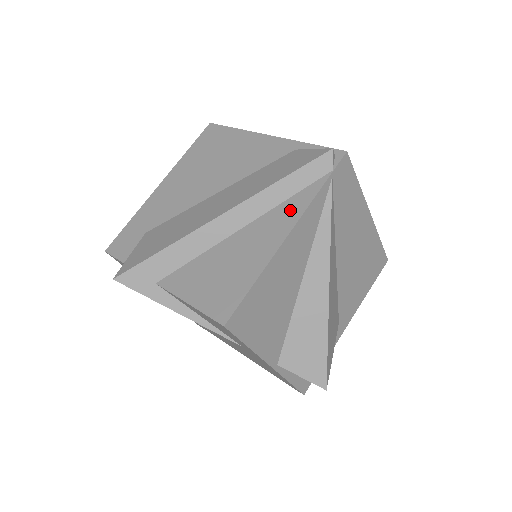
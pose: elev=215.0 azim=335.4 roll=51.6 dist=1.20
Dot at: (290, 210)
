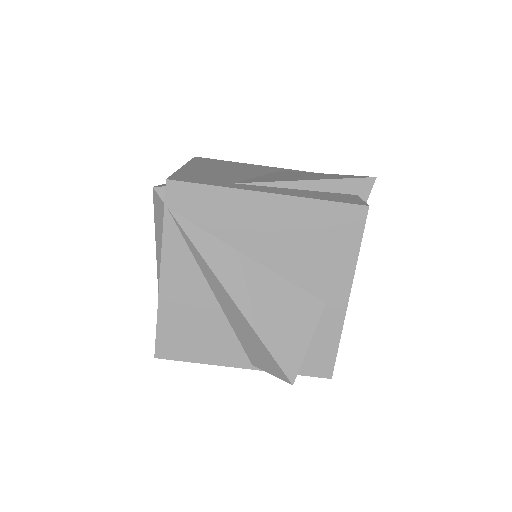
Dot at: occluded
